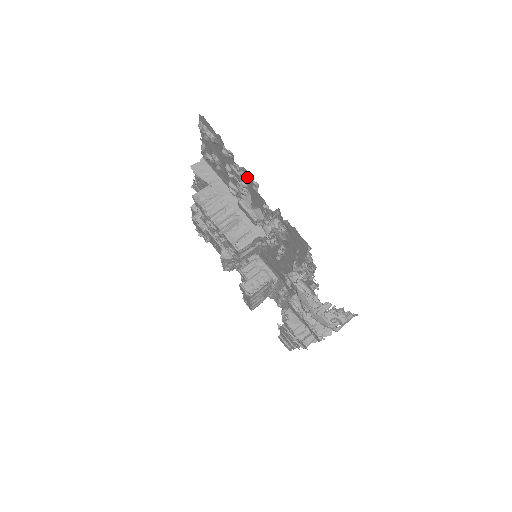
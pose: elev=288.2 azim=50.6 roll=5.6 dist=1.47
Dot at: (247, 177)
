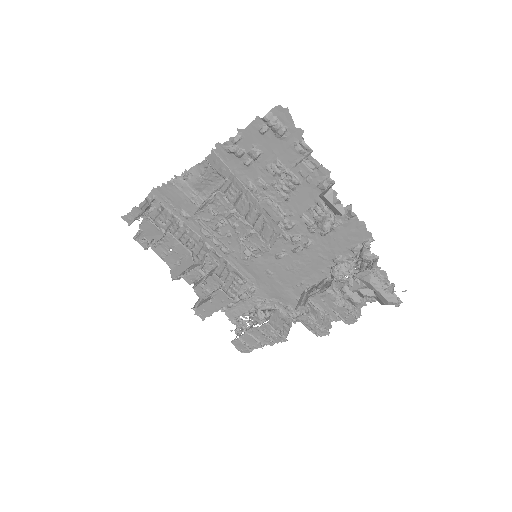
Dot at: (315, 174)
